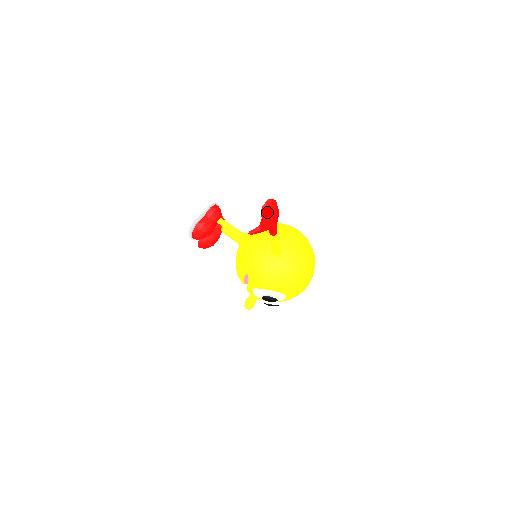
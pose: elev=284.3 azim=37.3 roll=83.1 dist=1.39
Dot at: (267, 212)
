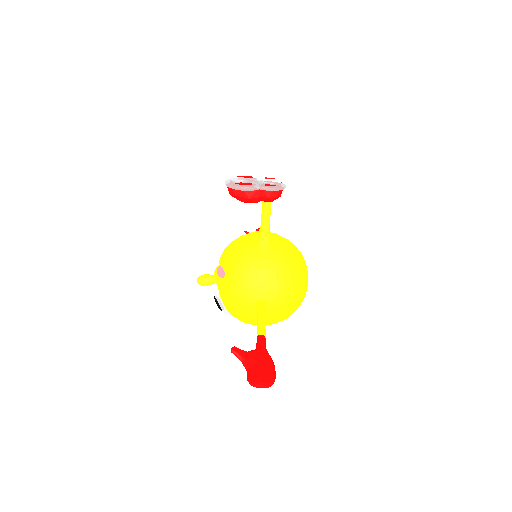
Dot at: (254, 386)
